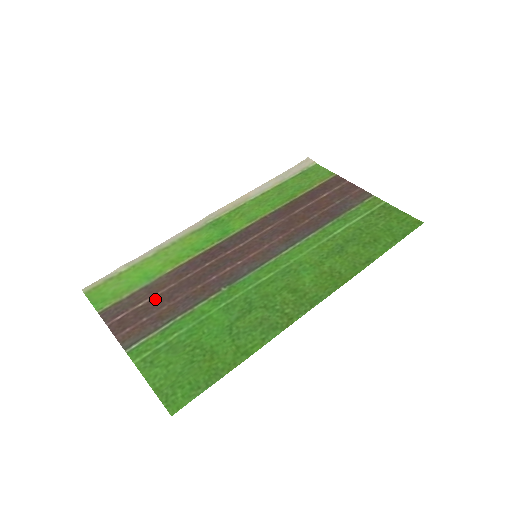
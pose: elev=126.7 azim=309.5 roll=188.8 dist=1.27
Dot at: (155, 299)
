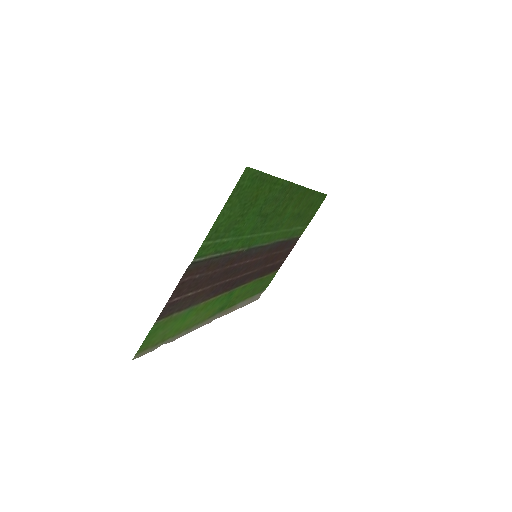
Dot at: (200, 287)
